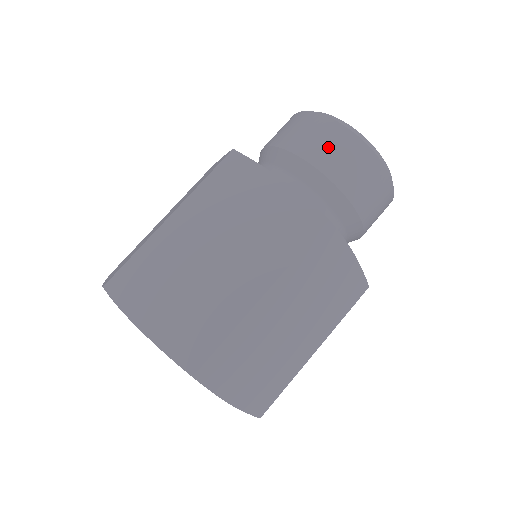
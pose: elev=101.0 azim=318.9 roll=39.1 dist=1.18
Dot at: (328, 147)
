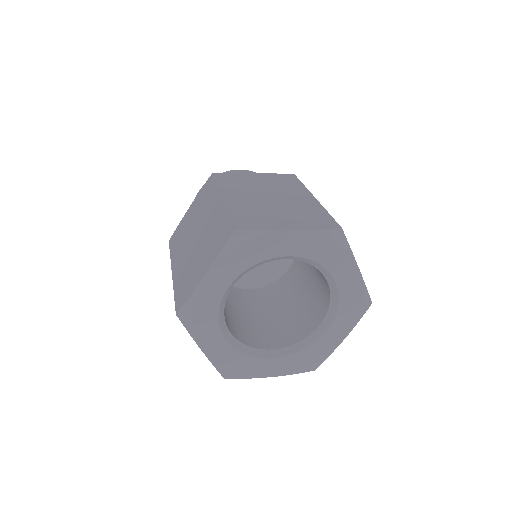
Dot at: occluded
